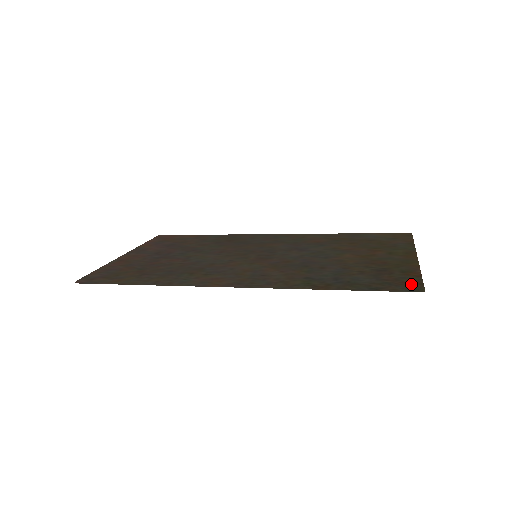
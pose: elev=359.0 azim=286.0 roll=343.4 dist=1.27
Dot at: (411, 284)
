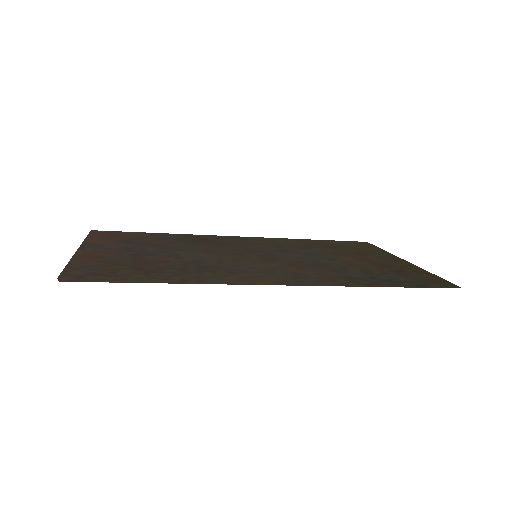
Dot at: (442, 282)
